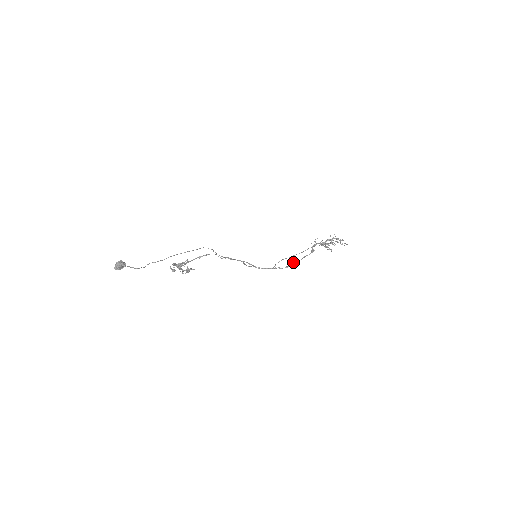
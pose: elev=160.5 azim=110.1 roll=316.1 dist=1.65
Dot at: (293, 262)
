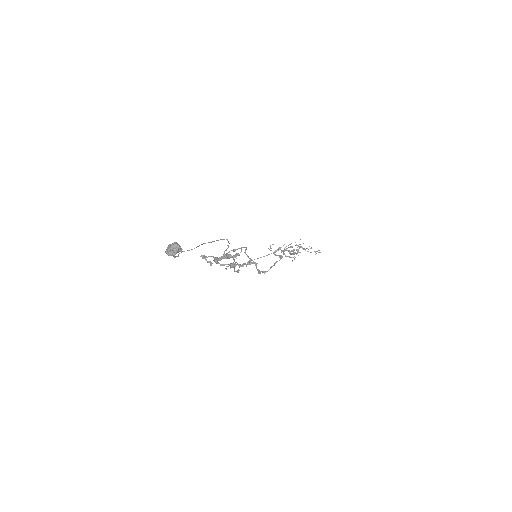
Dot at: (270, 267)
